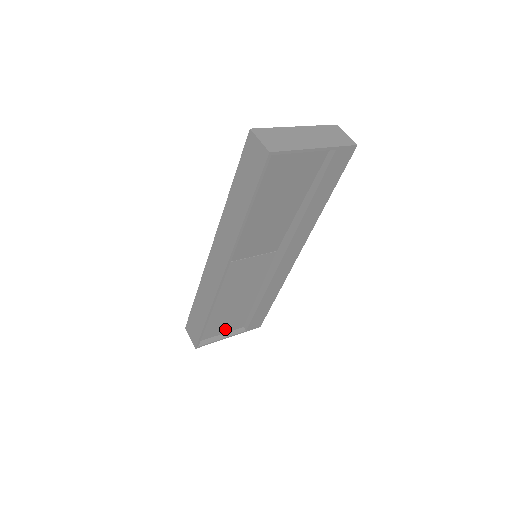
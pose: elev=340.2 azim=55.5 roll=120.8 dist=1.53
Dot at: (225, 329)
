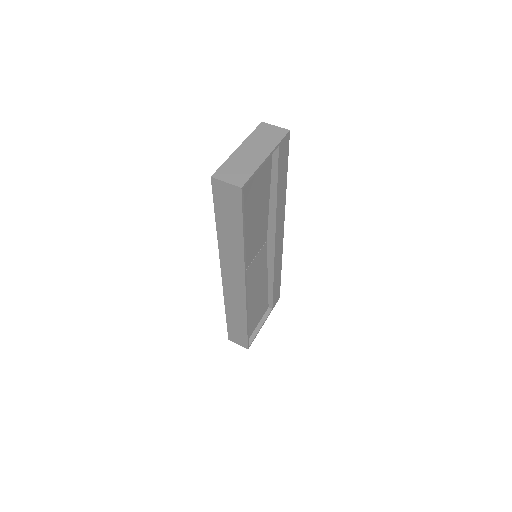
Dot at: (258, 319)
